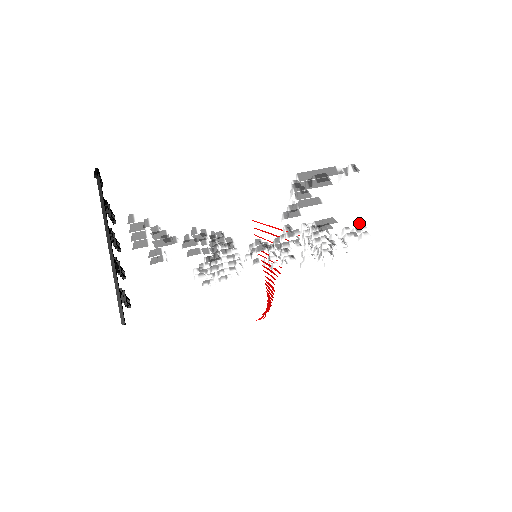
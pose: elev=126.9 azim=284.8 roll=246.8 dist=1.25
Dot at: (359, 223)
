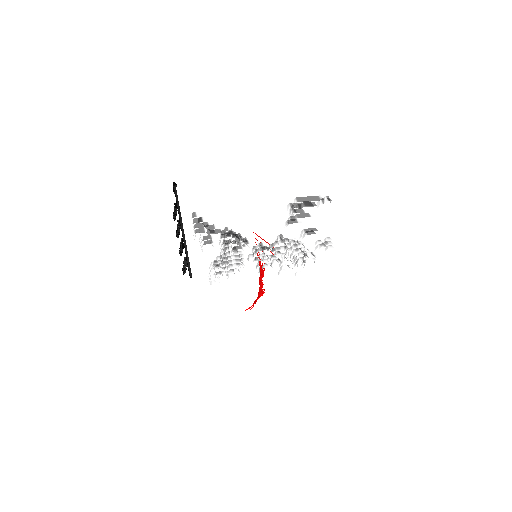
Dot at: (326, 239)
